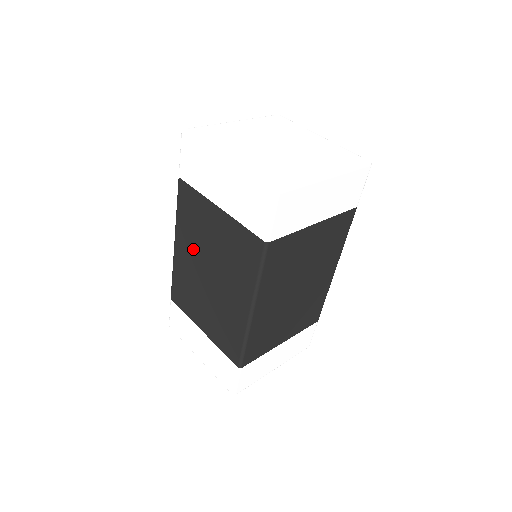
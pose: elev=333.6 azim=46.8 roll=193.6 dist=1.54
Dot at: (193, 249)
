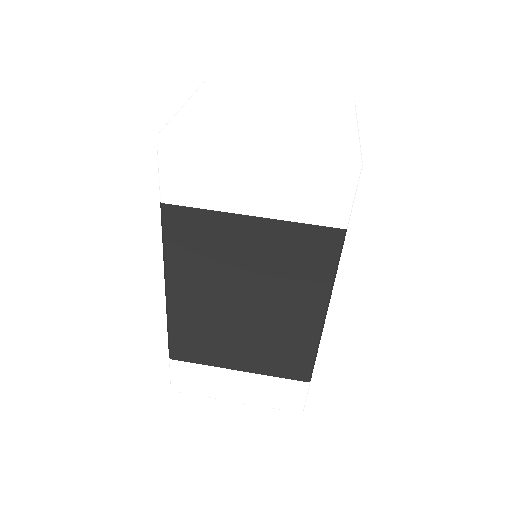
Dot at: occluded
